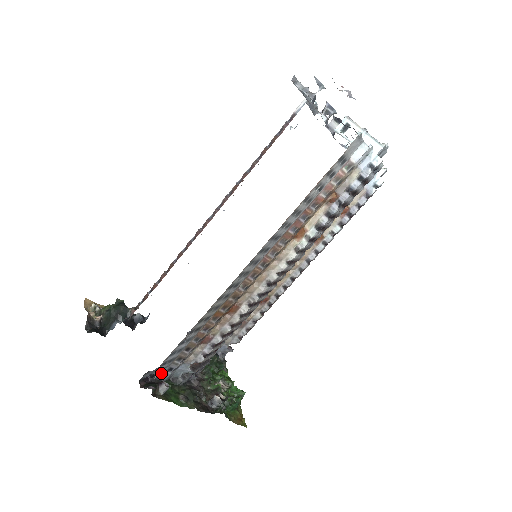
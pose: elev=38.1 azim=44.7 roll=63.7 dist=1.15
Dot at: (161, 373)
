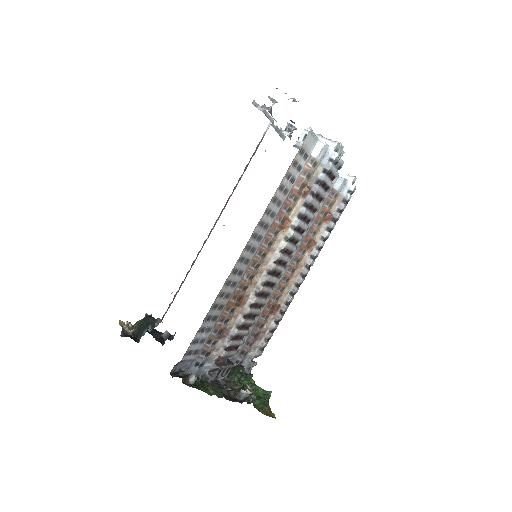
Dot at: (189, 368)
